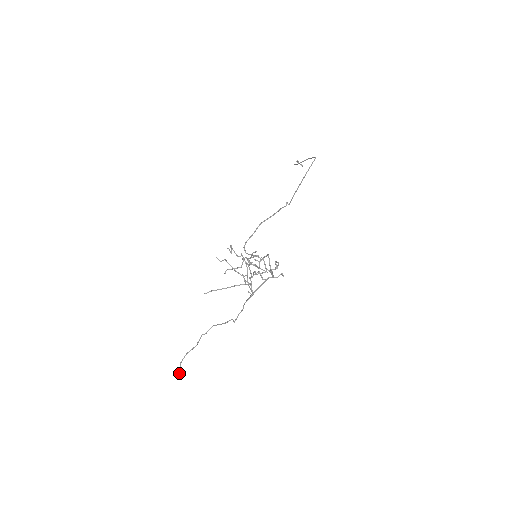
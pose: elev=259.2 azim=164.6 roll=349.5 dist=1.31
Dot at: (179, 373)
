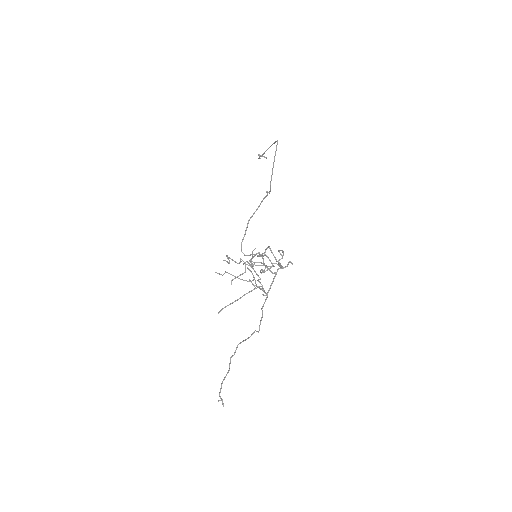
Dot at: occluded
